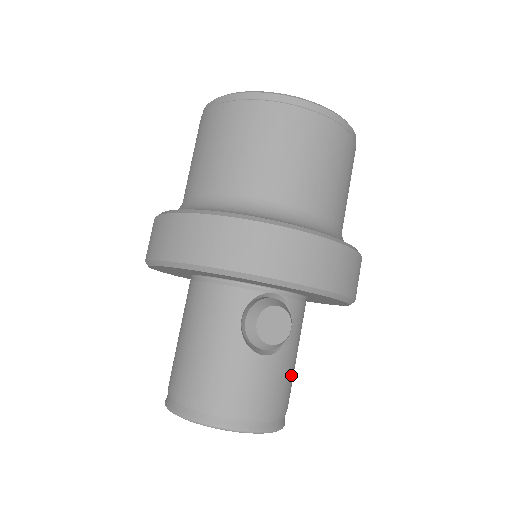
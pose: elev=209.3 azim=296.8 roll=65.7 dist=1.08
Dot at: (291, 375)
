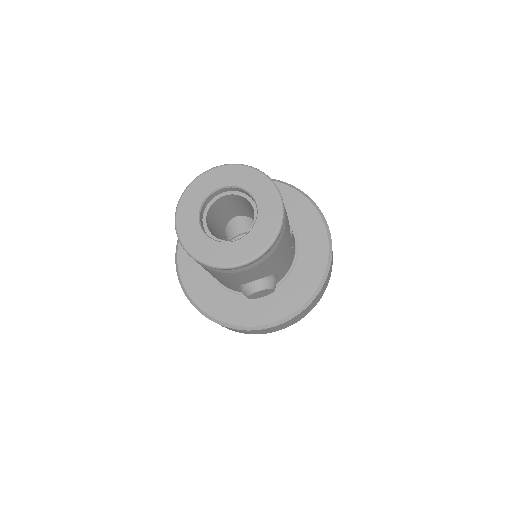
Dot at: occluded
